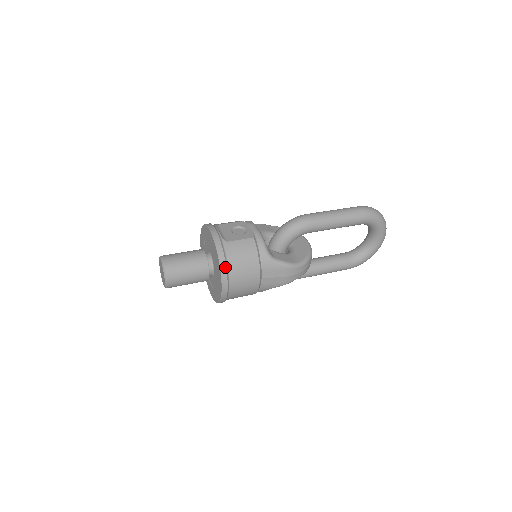
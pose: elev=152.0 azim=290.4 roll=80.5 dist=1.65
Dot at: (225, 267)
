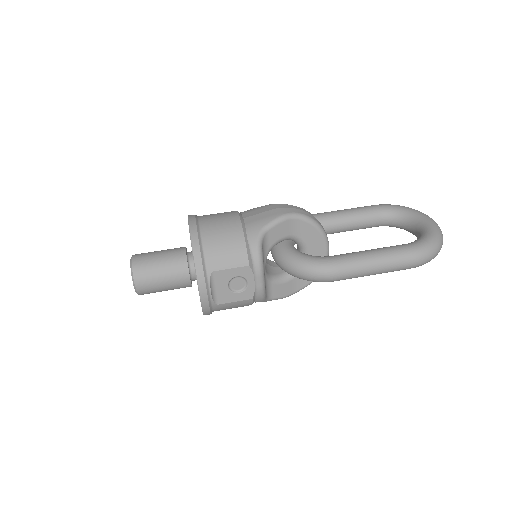
Dot at: occluded
